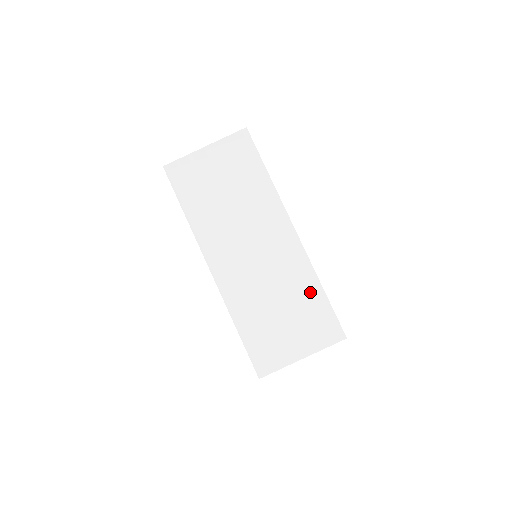
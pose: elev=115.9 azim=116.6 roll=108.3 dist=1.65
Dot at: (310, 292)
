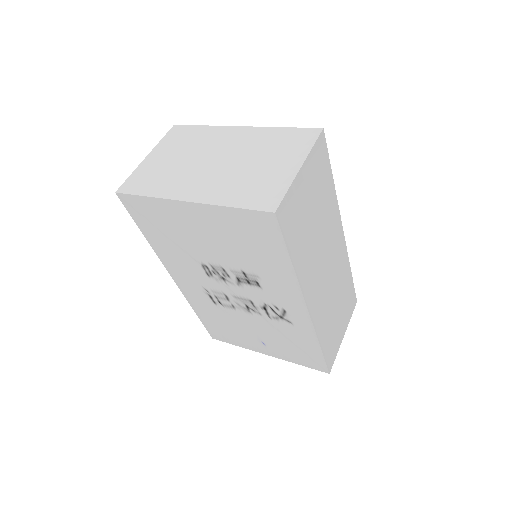
Dot at: (347, 281)
